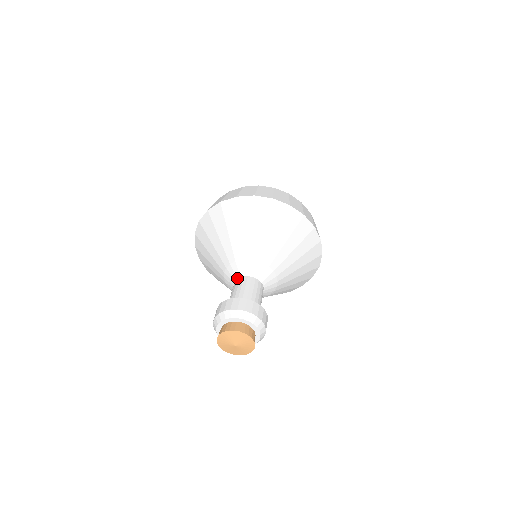
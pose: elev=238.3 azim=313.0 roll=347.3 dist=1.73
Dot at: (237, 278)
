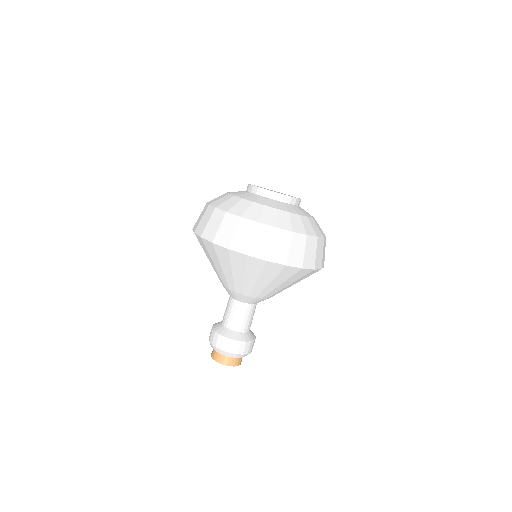
Dot at: occluded
